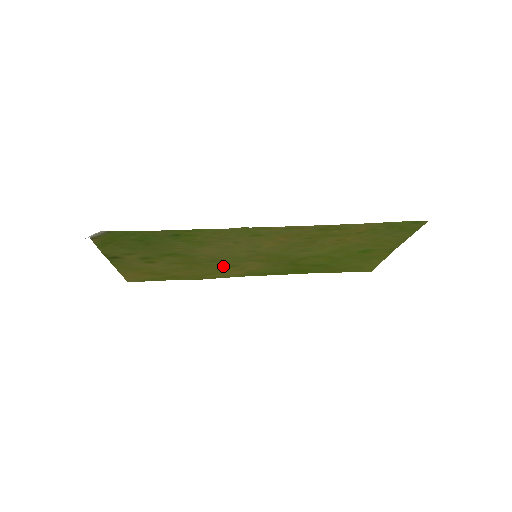
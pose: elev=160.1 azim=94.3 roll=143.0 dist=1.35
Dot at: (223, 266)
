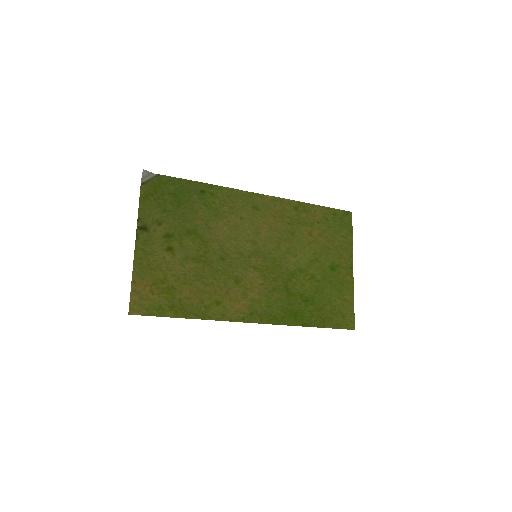
Dot at: (229, 279)
